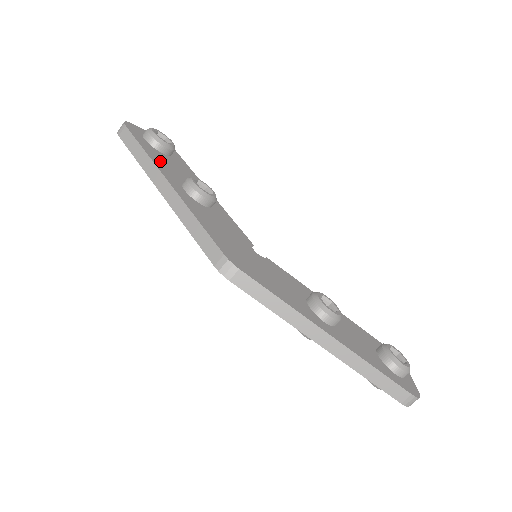
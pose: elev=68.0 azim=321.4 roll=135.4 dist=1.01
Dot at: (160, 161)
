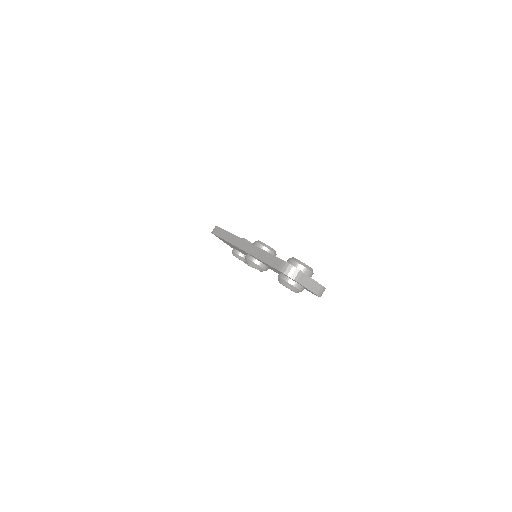
Dot at: occluded
